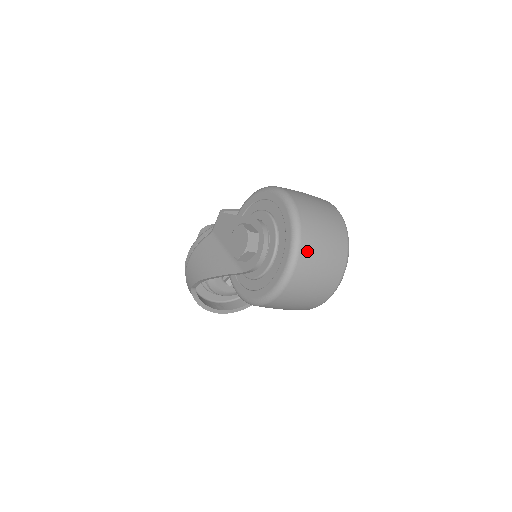
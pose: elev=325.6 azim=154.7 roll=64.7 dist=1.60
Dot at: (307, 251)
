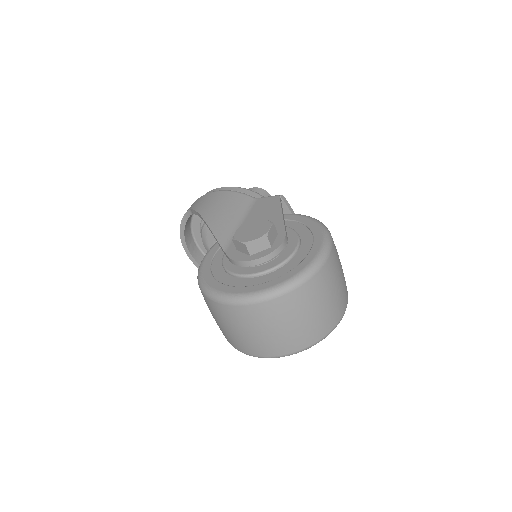
Dot at: (277, 307)
